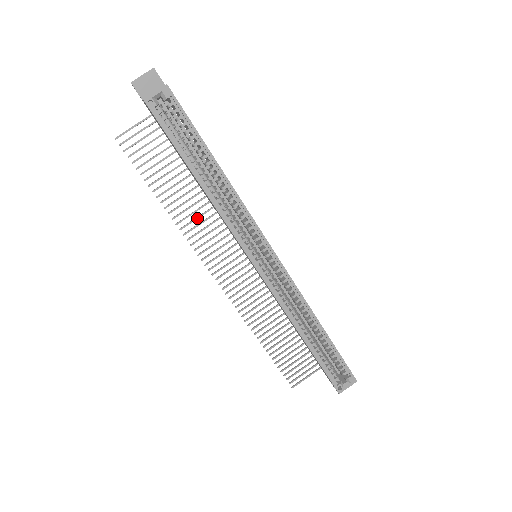
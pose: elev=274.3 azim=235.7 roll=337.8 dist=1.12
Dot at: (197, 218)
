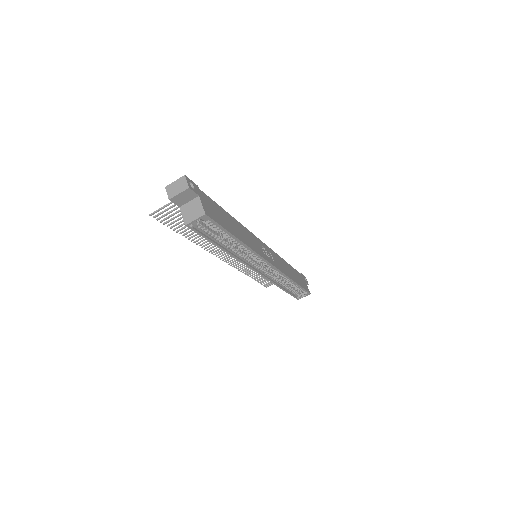
Dot at: occluded
